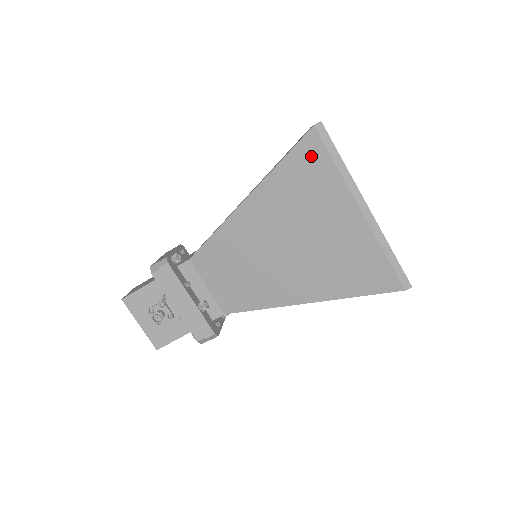
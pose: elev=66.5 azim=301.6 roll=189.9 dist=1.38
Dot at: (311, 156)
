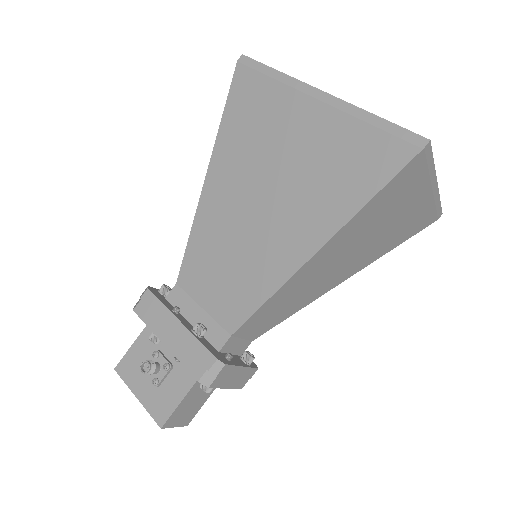
Dot at: (246, 88)
